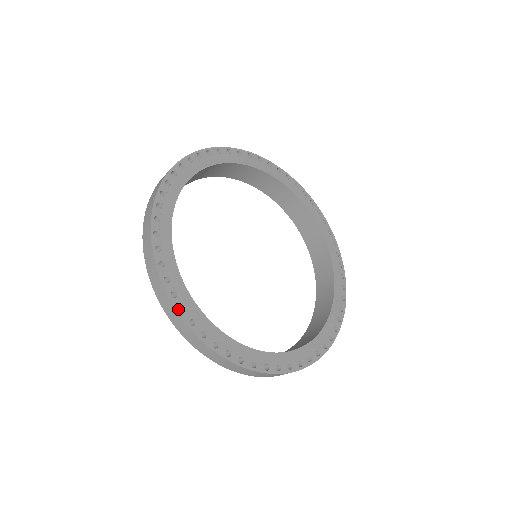
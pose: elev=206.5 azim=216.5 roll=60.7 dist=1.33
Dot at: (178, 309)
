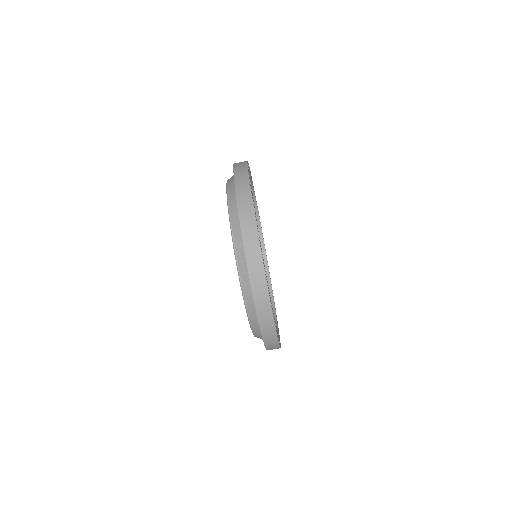
Dot at: occluded
